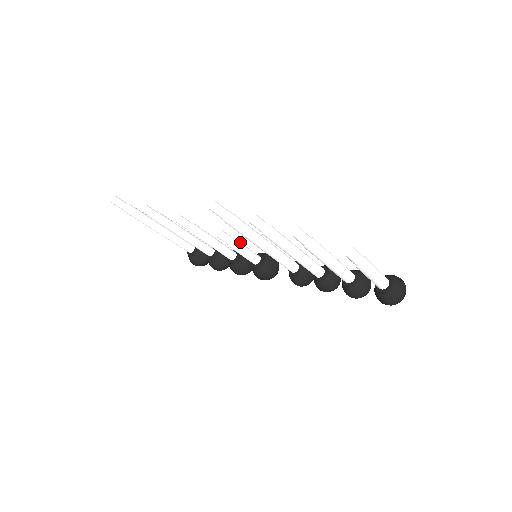
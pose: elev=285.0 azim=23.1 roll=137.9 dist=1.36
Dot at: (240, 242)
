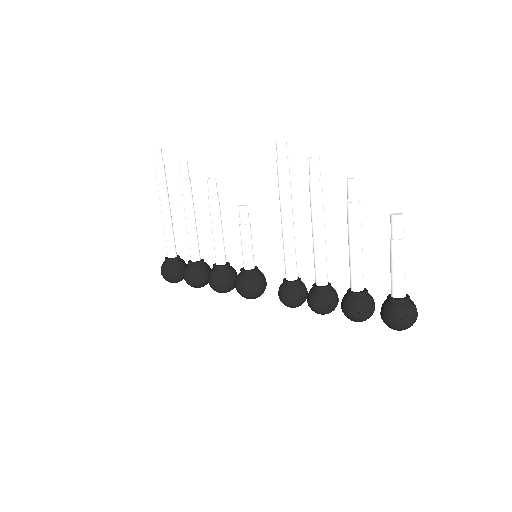
Dot at: occluded
